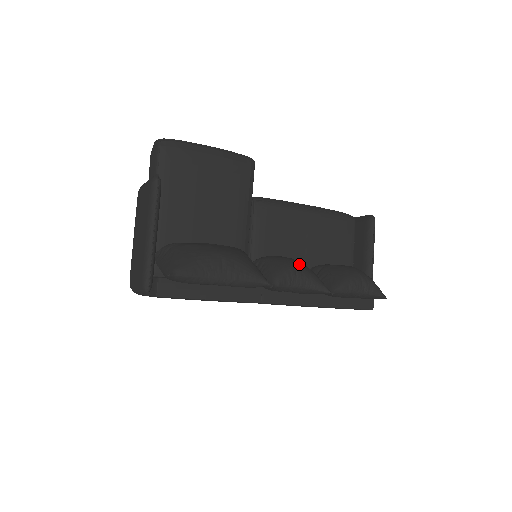
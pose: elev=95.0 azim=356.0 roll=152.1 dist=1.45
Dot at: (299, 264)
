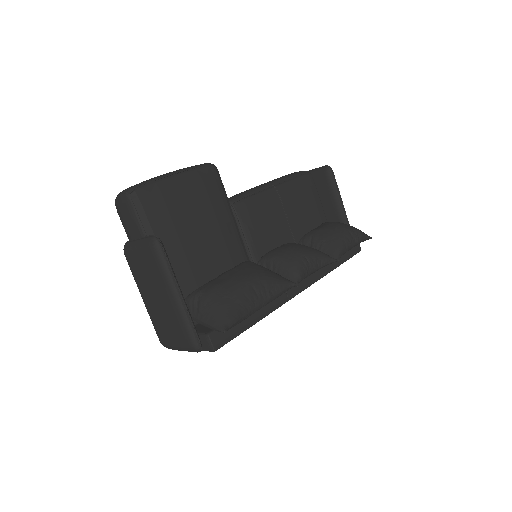
Dot at: (303, 249)
